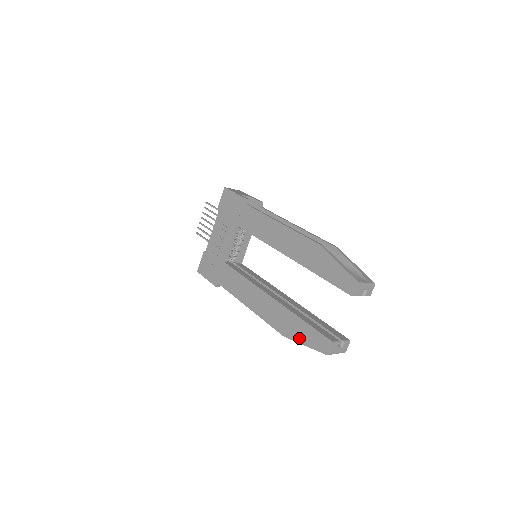
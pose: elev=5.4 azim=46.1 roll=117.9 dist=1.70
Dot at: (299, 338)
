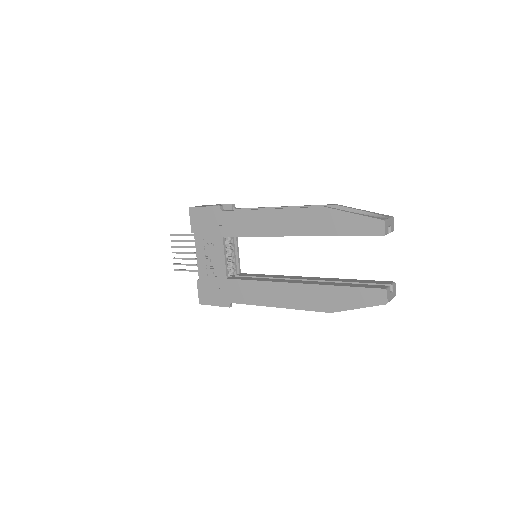
Dot at: (348, 305)
